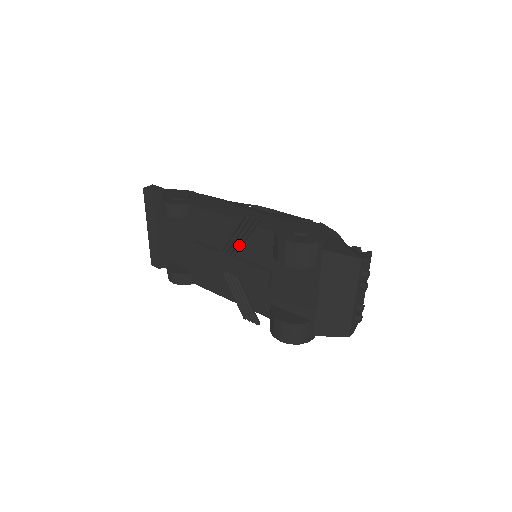
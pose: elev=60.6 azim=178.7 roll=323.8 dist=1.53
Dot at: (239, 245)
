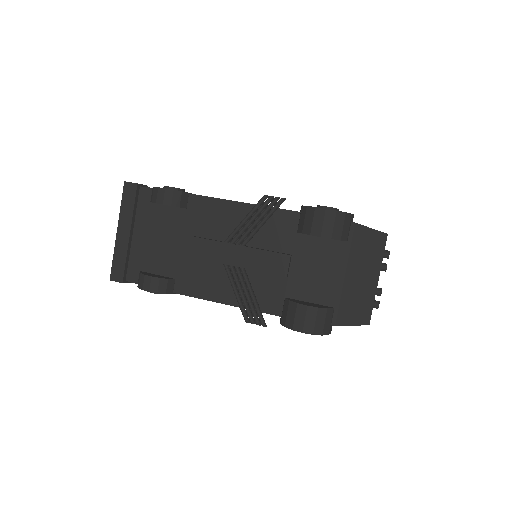
Dot at: (256, 229)
